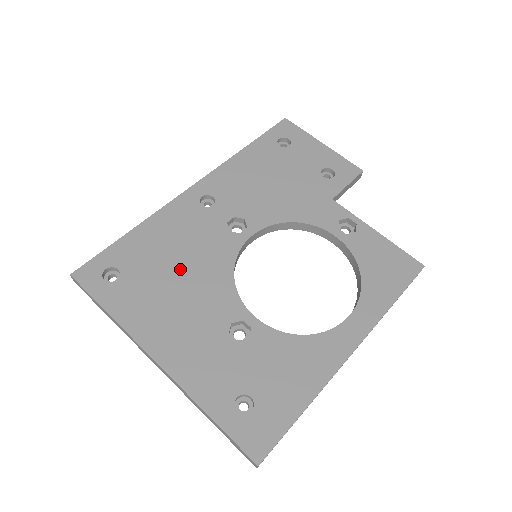
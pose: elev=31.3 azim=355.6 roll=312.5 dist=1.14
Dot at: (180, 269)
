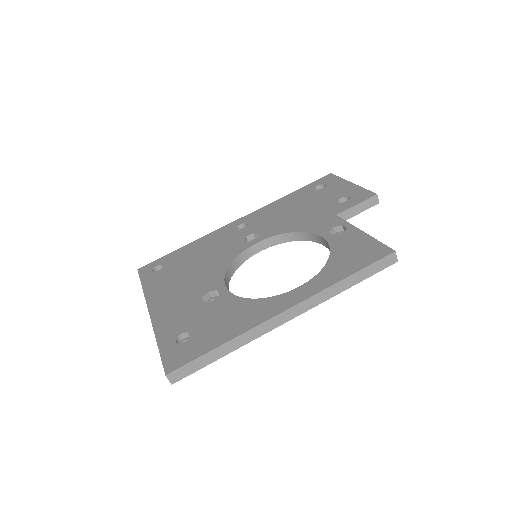
Dot at: (198, 263)
